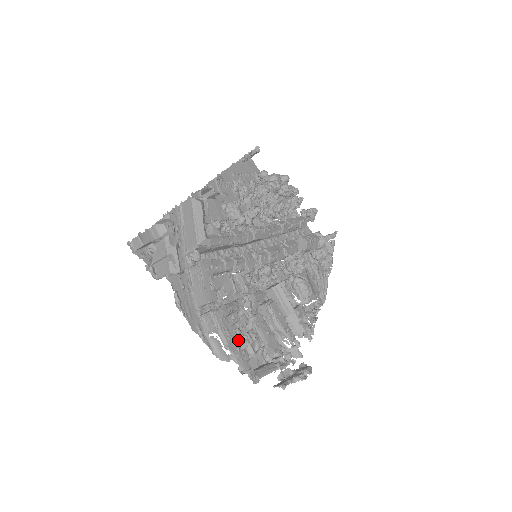
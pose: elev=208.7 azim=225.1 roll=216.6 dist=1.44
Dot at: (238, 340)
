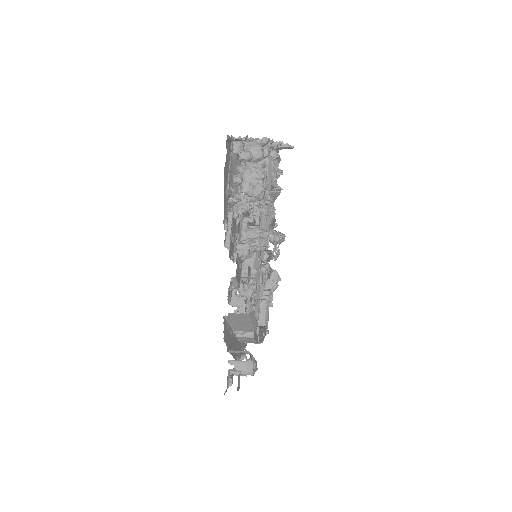
Dot at: (263, 329)
